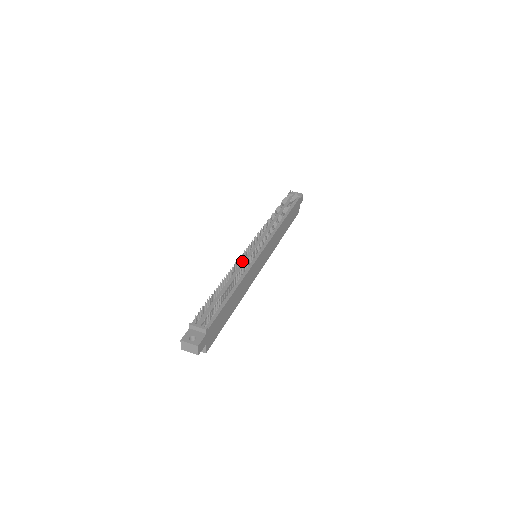
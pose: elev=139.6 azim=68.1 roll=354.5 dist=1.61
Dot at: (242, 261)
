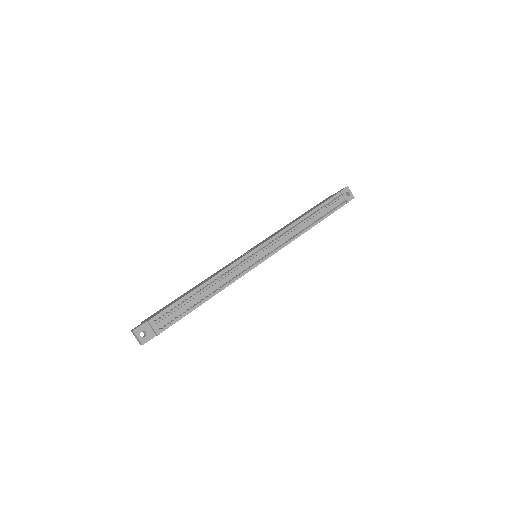
Dot at: occluded
